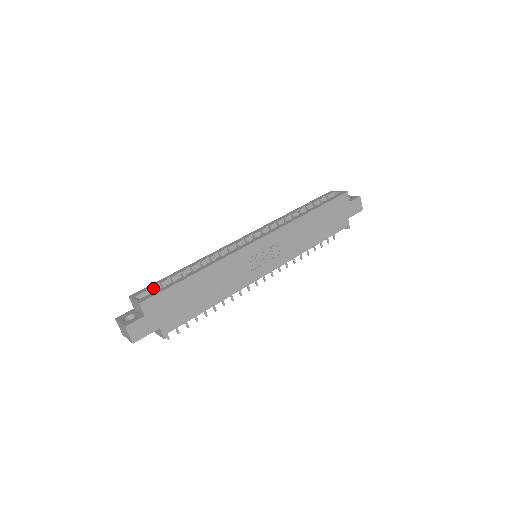
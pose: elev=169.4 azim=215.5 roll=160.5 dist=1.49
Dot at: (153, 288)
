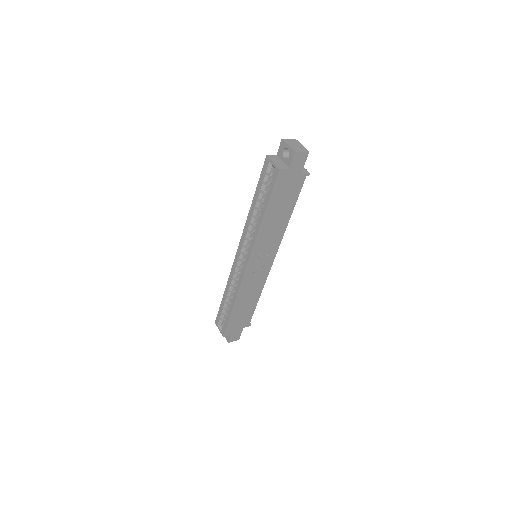
Dot at: (221, 317)
